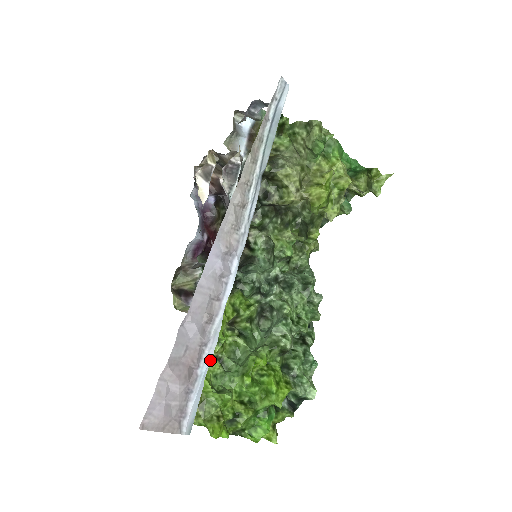
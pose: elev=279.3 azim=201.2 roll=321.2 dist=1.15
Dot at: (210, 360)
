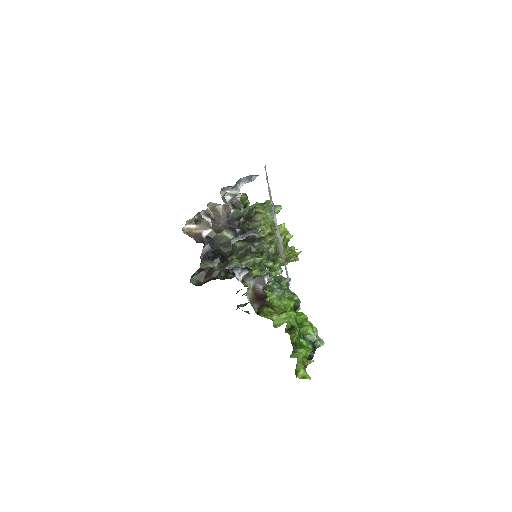
Dot at: occluded
